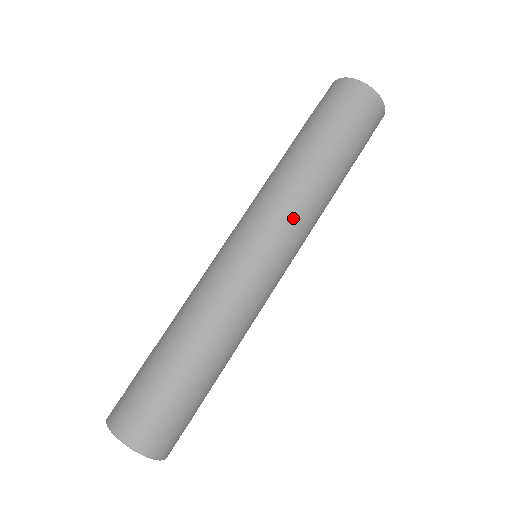
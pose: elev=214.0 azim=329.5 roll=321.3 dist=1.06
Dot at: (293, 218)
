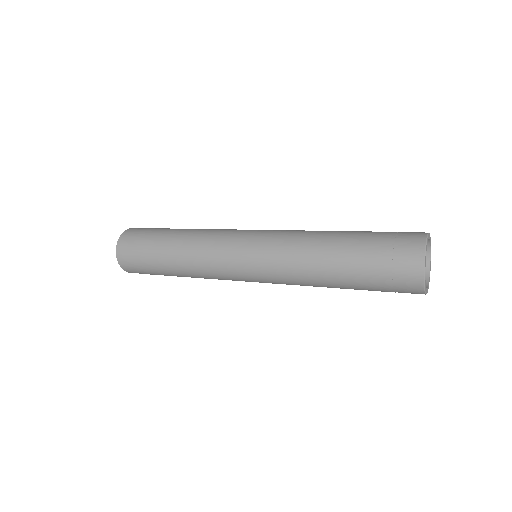
Dot at: (286, 284)
